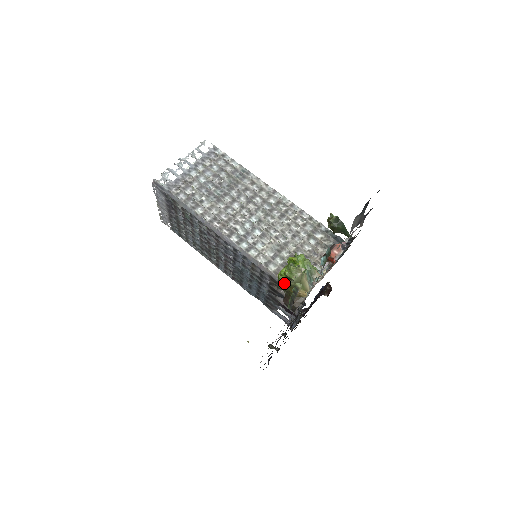
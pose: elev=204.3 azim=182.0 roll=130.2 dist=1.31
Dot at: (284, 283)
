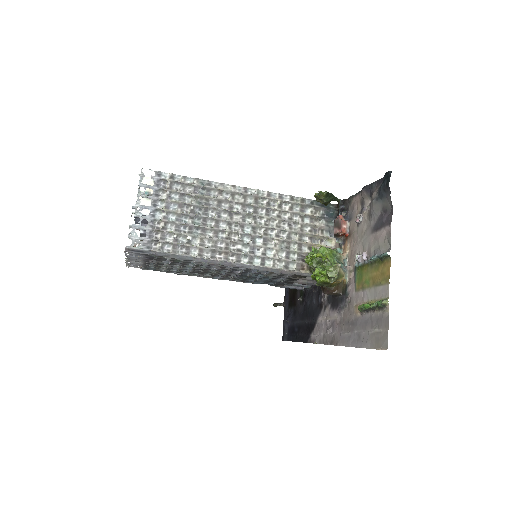
Dot at: (326, 283)
